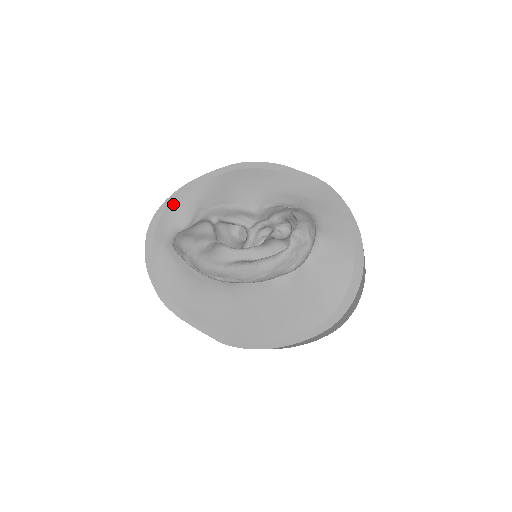
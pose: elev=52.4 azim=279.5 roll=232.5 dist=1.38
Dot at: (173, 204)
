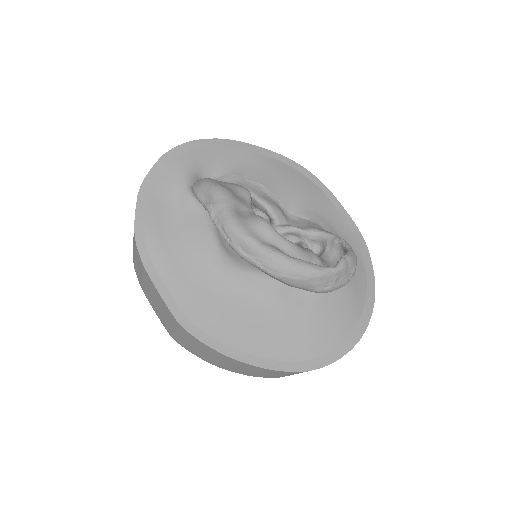
Dot at: (210, 148)
